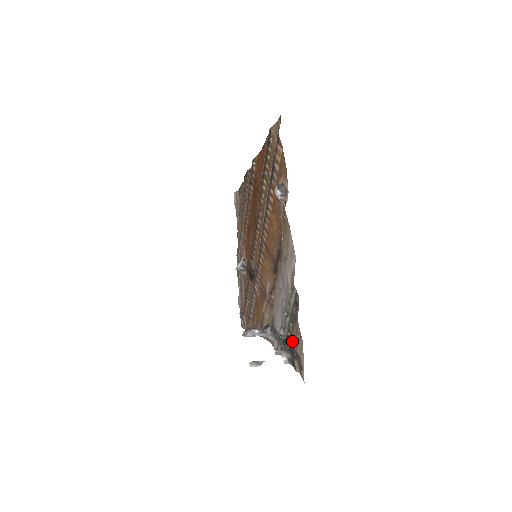
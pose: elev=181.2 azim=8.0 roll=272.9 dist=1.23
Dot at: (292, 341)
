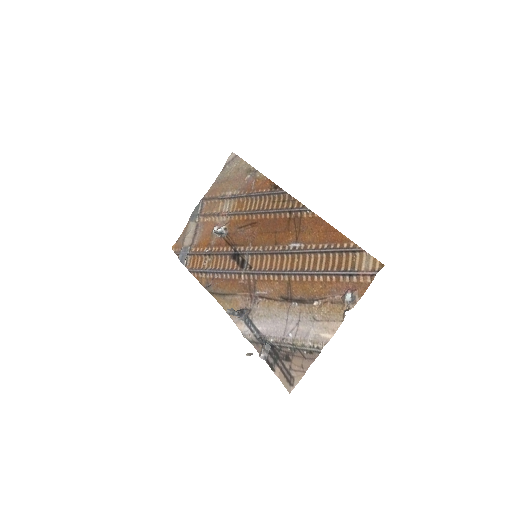
Dot at: (280, 354)
